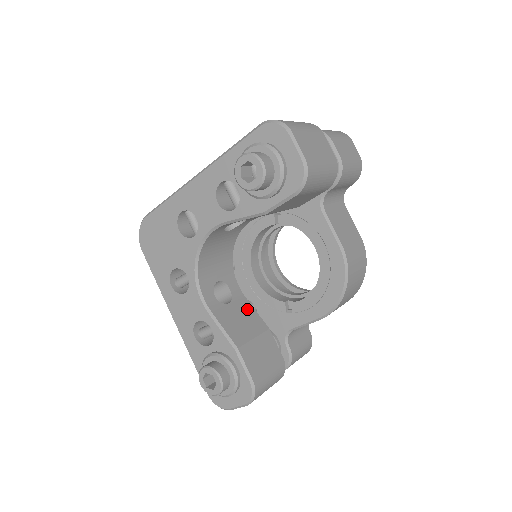
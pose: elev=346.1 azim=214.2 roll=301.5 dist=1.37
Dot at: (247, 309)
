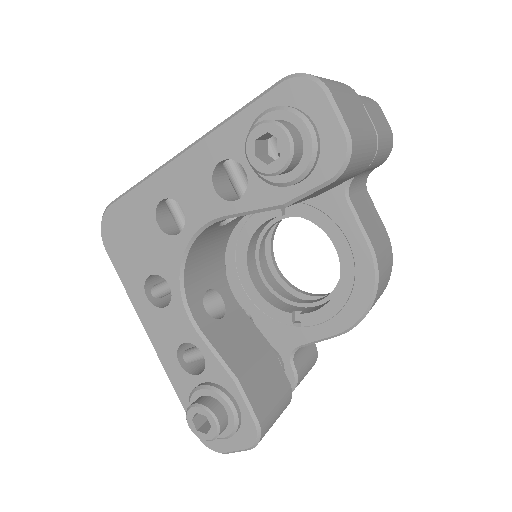
Dot at: (244, 323)
